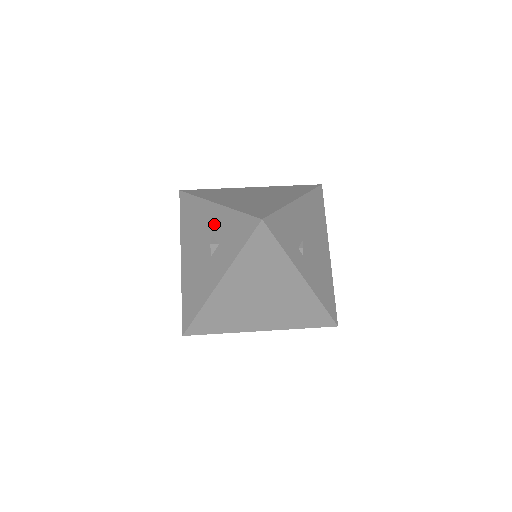
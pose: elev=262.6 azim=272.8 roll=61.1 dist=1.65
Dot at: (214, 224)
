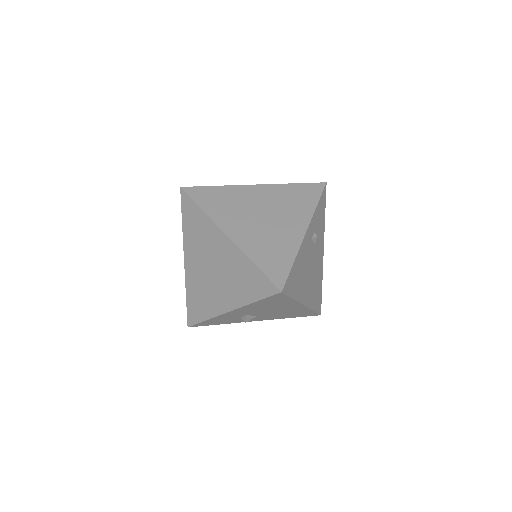
Dot at: occluded
